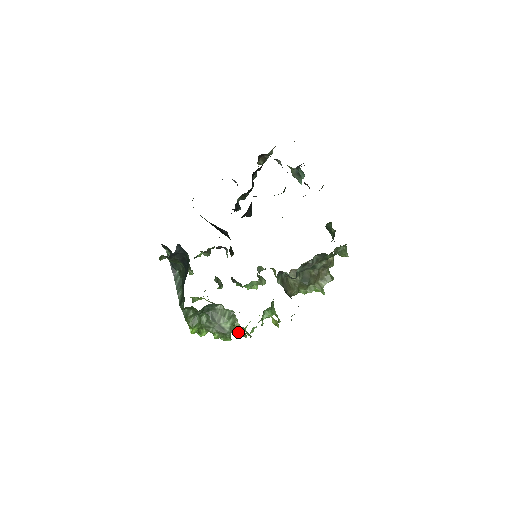
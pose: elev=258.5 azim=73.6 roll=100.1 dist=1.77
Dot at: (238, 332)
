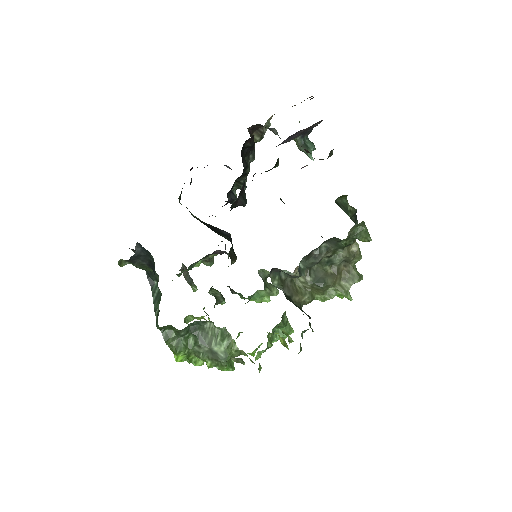
Dot at: (232, 357)
